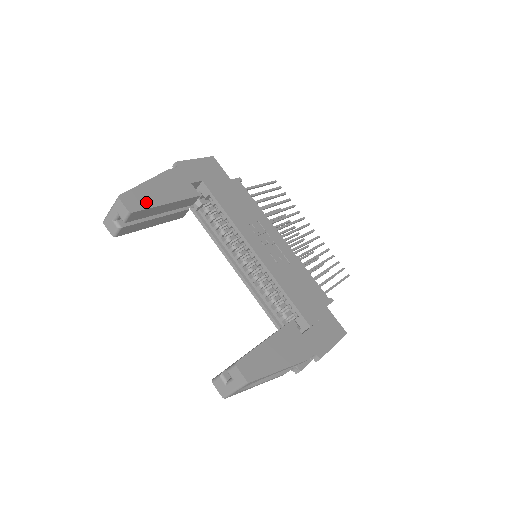
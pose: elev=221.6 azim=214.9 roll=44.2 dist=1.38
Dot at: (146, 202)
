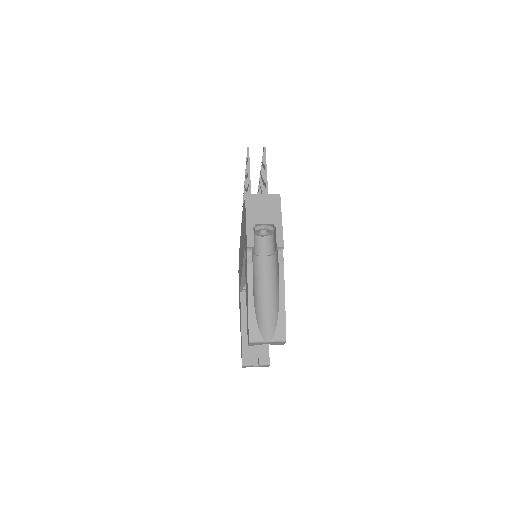
Dot at: occluded
